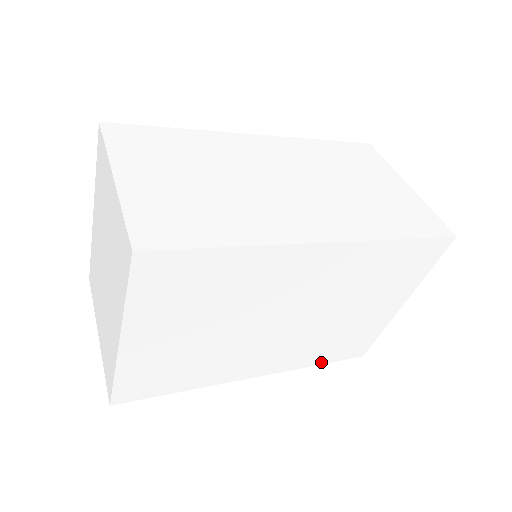
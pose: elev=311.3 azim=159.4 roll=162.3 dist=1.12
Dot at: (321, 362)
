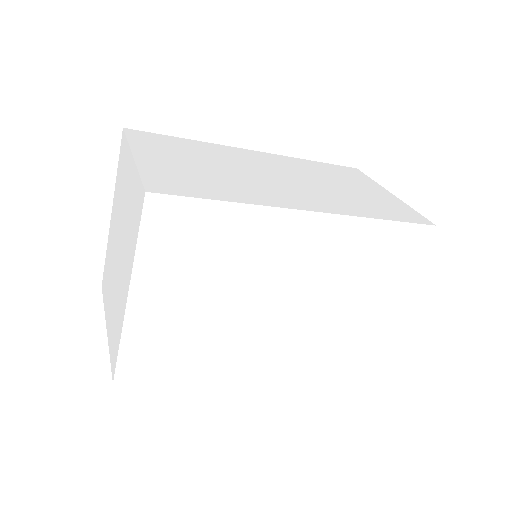
Dot at: (321, 366)
